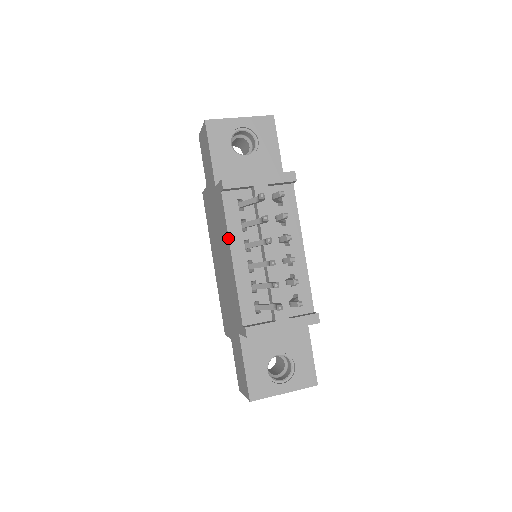
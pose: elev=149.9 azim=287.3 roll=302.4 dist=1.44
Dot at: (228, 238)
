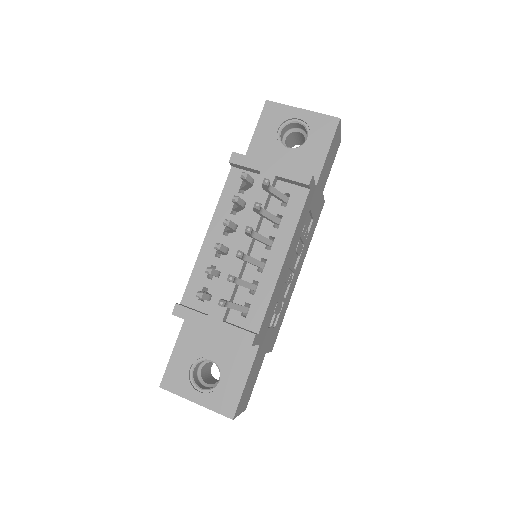
Dot at: (214, 213)
